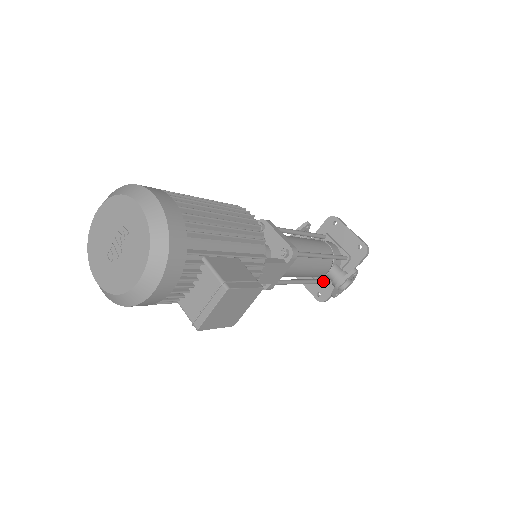
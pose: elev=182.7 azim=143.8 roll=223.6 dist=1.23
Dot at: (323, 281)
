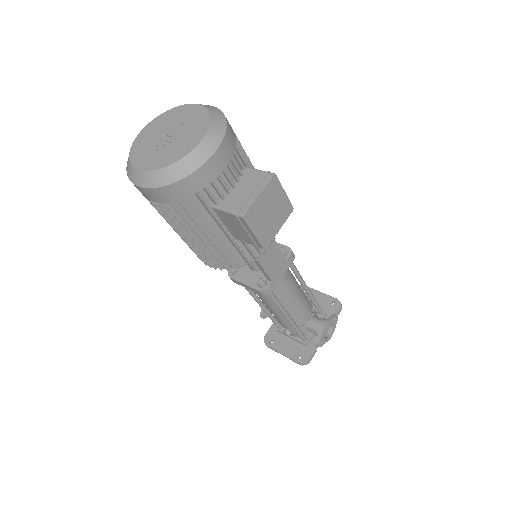
Dot at: occluded
